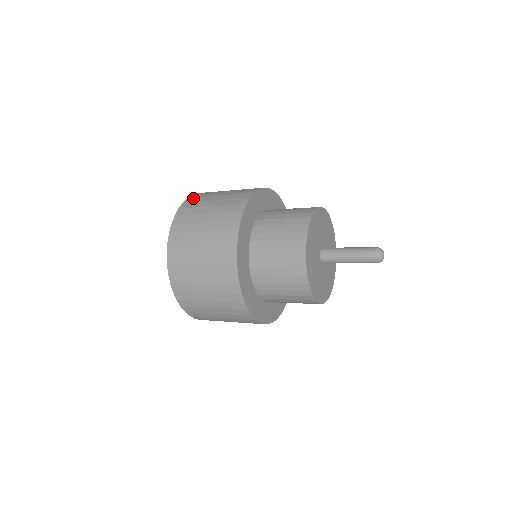
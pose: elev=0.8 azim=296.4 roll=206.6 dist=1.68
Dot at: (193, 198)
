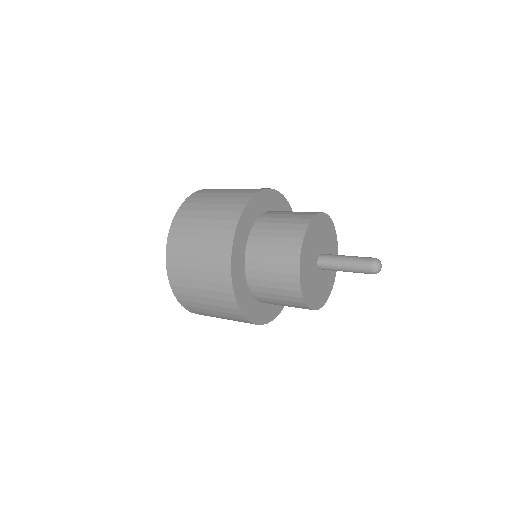
Dot at: (179, 220)
